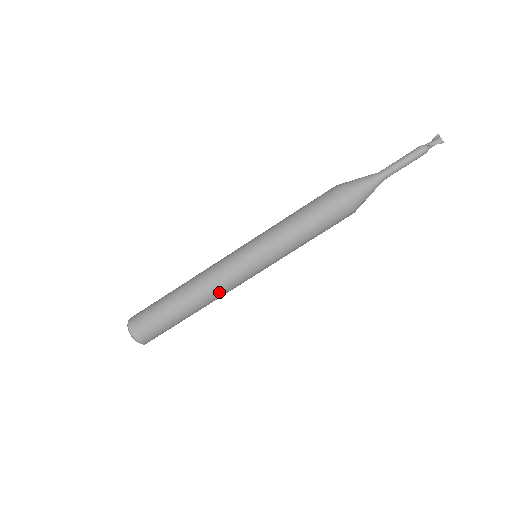
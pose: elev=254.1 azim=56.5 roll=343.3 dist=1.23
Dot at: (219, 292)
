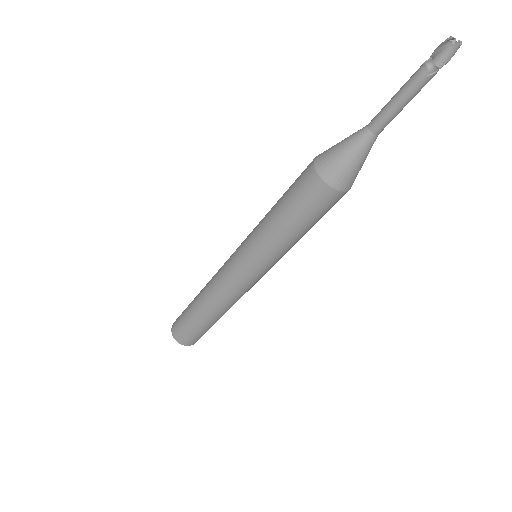
Dot at: occluded
